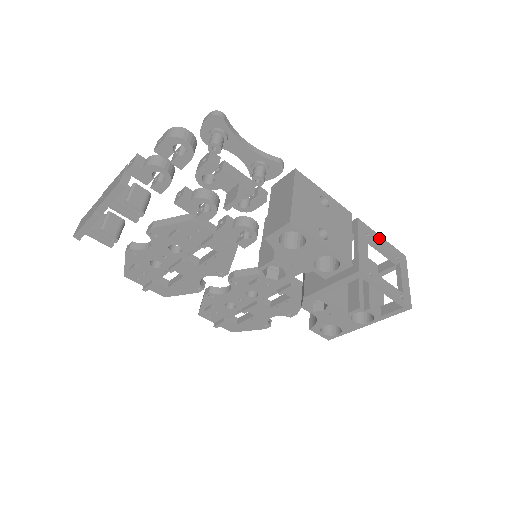
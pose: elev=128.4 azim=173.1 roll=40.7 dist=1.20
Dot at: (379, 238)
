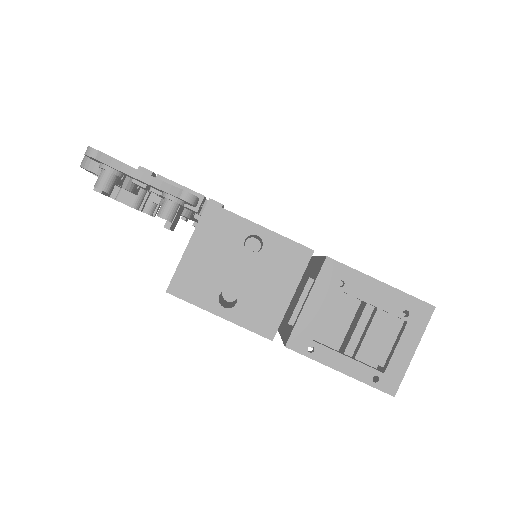
Dot at: (370, 284)
